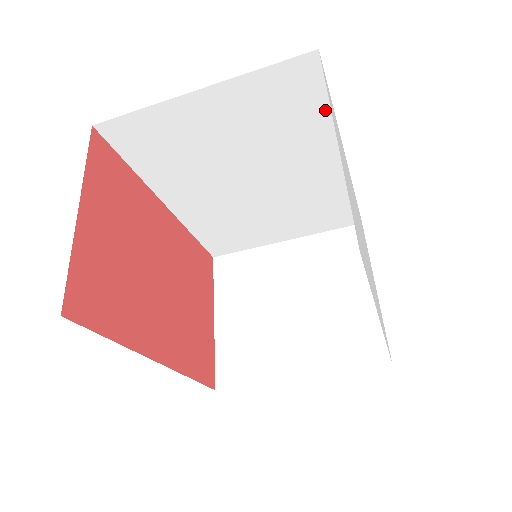
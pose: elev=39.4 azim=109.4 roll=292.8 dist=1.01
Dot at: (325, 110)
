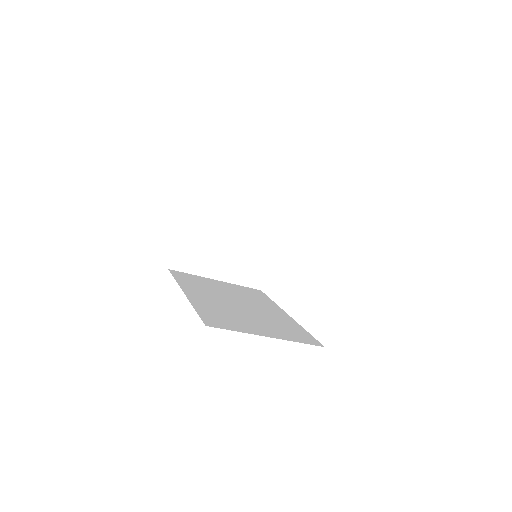
Dot at: occluded
